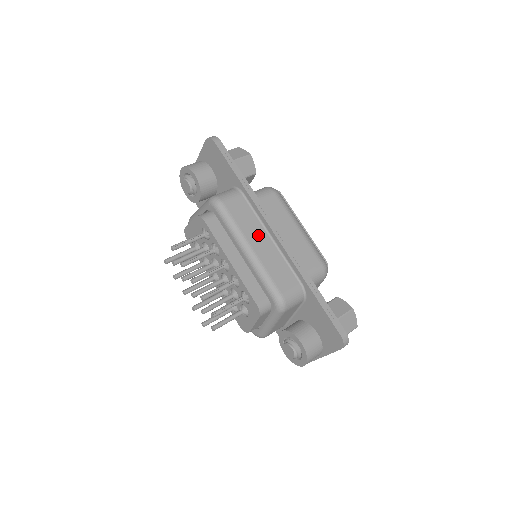
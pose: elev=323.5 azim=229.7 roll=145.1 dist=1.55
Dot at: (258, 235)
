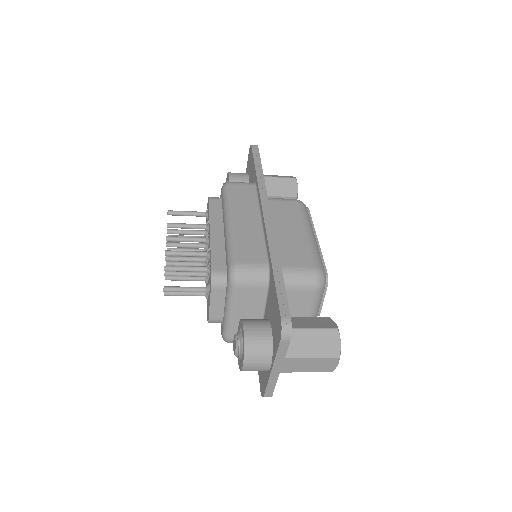
Dot at: (248, 214)
